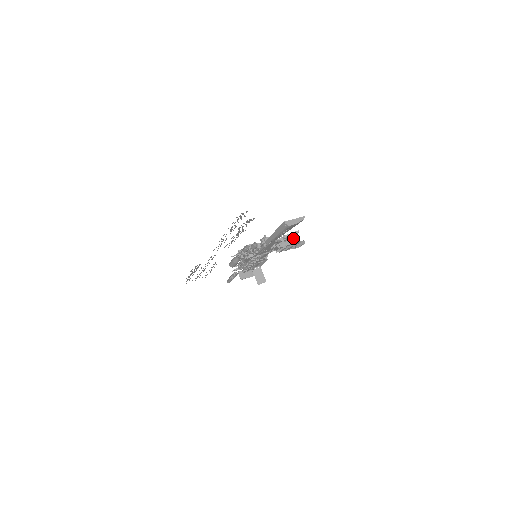
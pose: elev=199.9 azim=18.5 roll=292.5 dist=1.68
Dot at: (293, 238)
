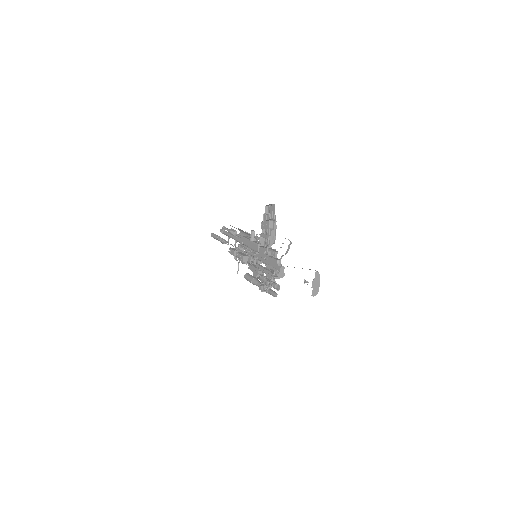
Dot at: occluded
